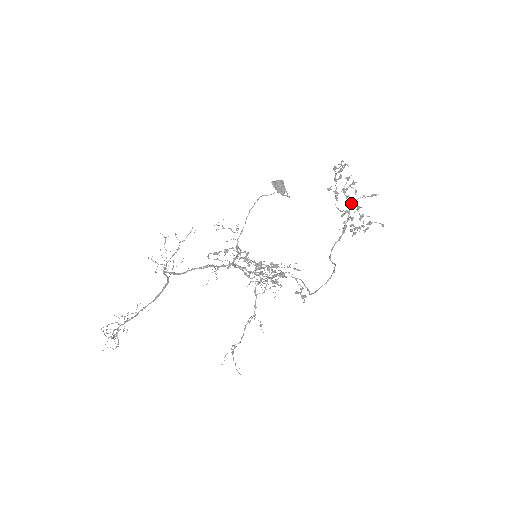
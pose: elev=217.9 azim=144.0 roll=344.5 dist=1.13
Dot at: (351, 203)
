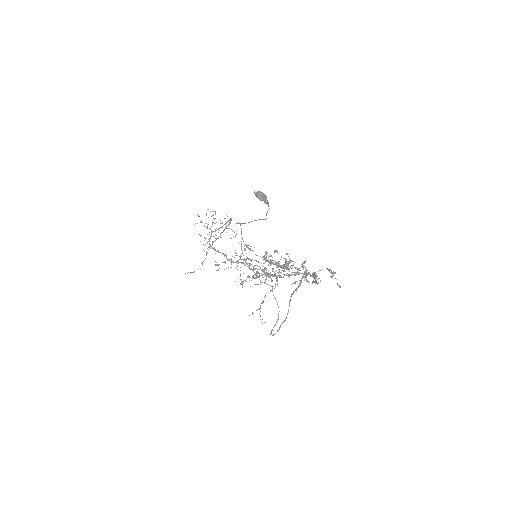
Dot at: occluded
